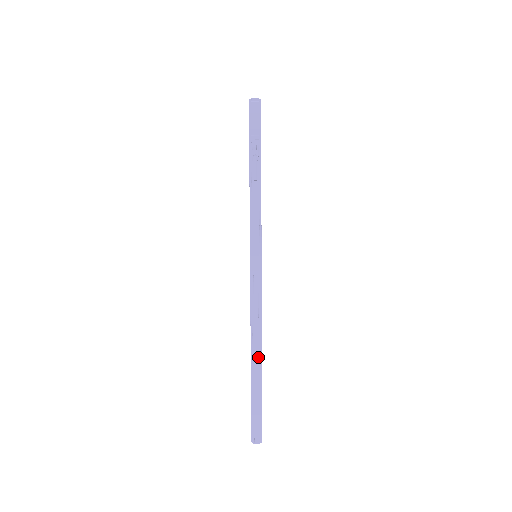
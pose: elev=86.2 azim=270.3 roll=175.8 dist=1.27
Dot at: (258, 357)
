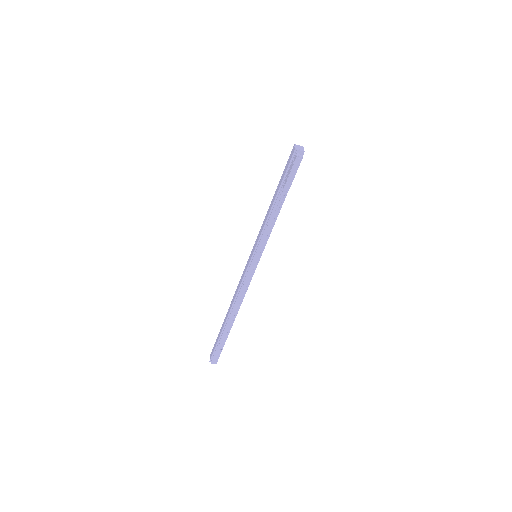
Dot at: (233, 318)
